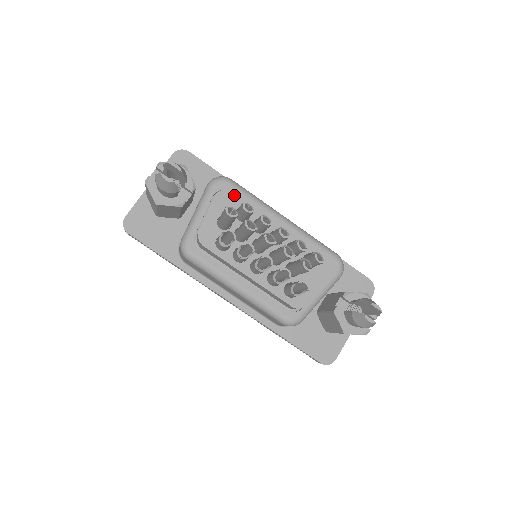
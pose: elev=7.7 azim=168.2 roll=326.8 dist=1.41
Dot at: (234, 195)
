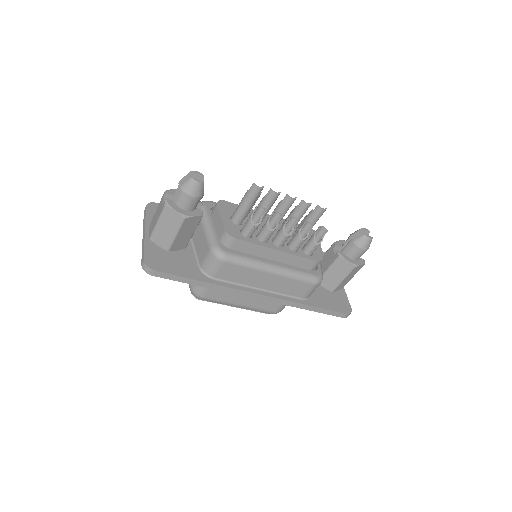
Dot at: (228, 203)
